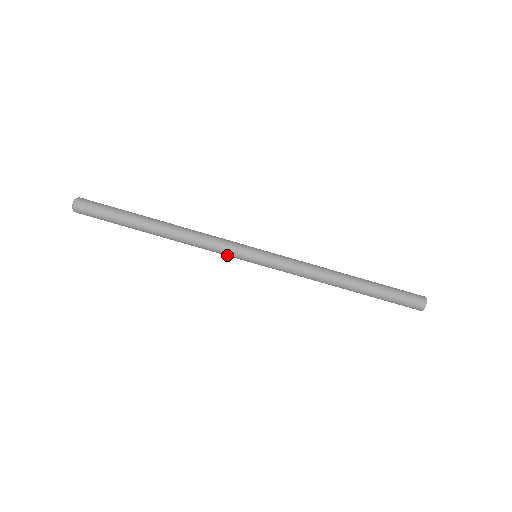
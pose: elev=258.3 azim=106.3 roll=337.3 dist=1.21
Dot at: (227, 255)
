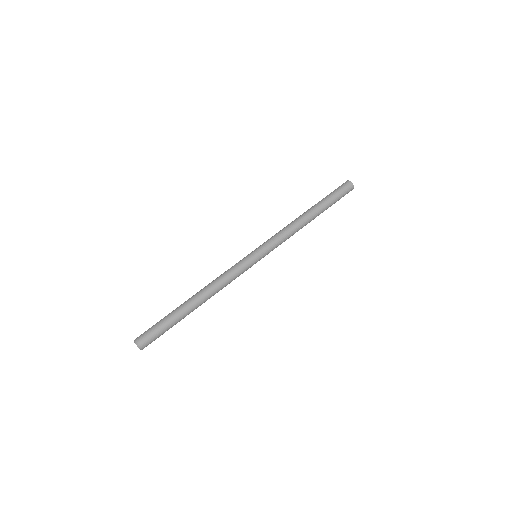
Dot at: (243, 272)
